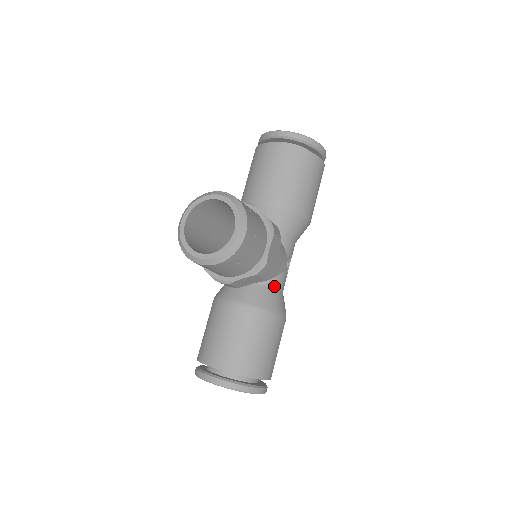
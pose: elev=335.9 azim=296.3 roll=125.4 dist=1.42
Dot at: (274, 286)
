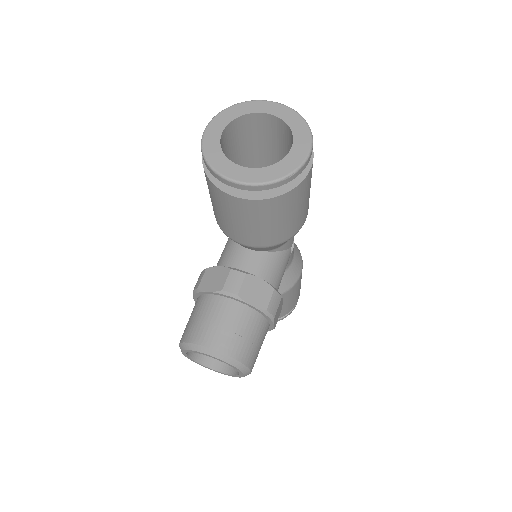
Dot at: occluded
